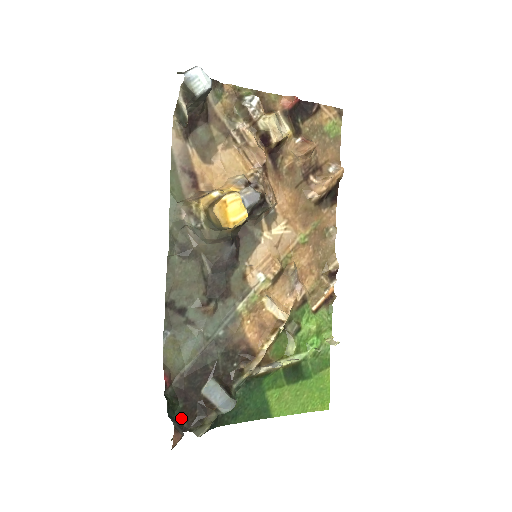
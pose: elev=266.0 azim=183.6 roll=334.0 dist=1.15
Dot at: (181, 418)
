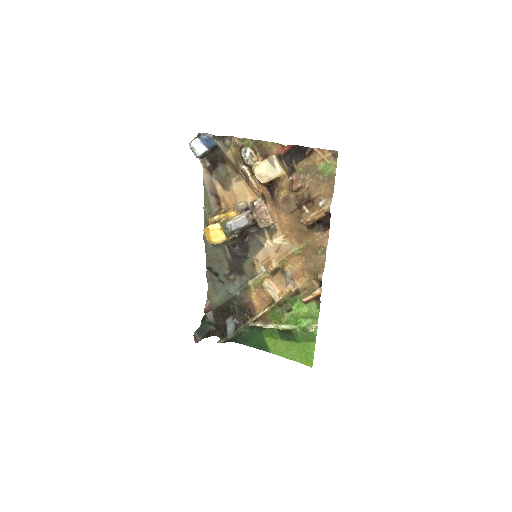
Dot at: (215, 329)
